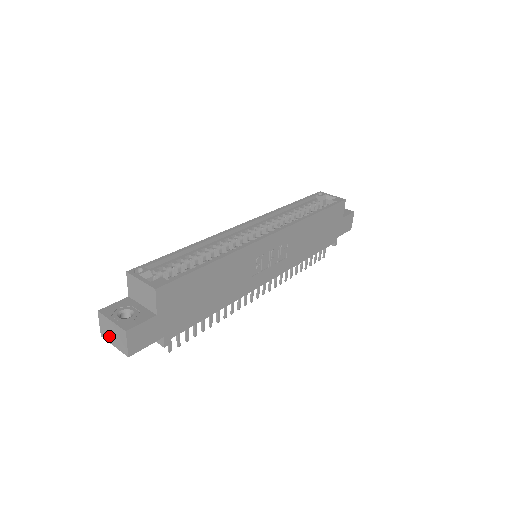
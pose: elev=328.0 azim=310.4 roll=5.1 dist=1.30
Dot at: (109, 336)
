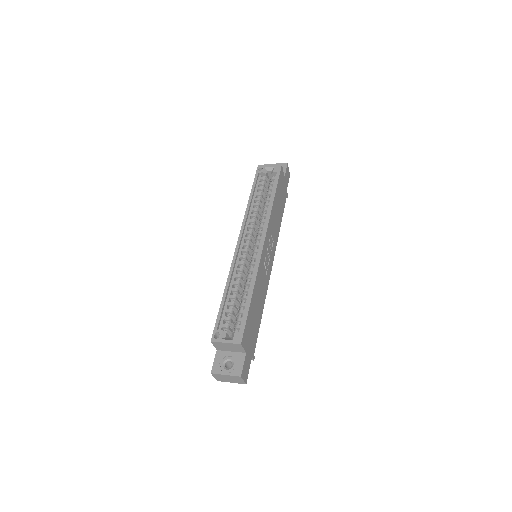
Dot at: (225, 380)
